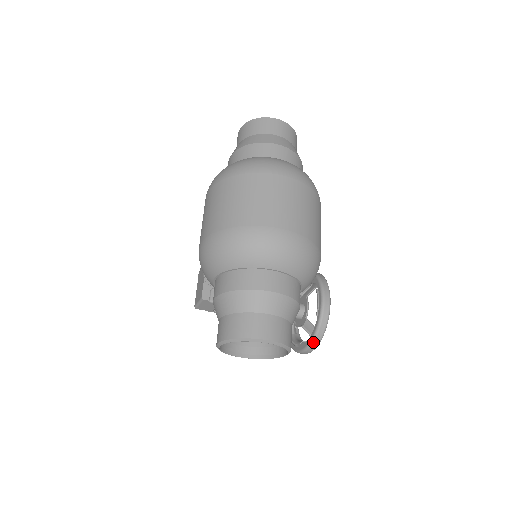
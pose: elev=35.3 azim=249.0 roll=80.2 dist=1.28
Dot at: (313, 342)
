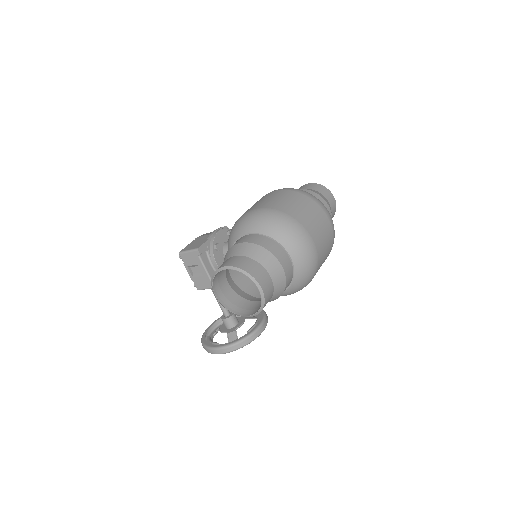
Dot at: (231, 346)
